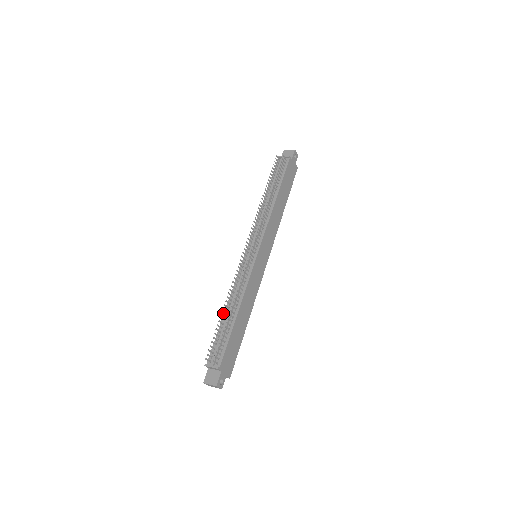
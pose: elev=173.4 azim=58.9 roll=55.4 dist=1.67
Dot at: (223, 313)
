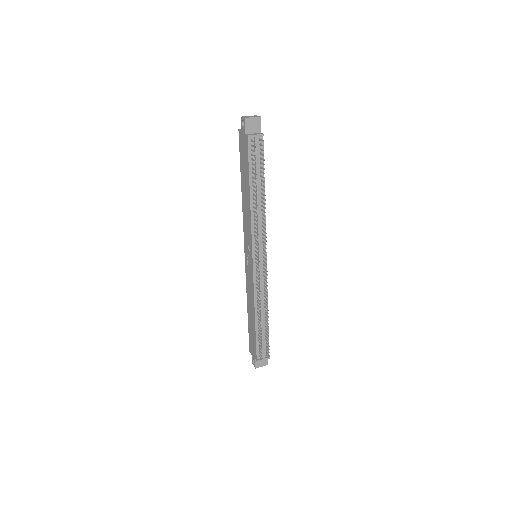
Dot at: (260, 324)
